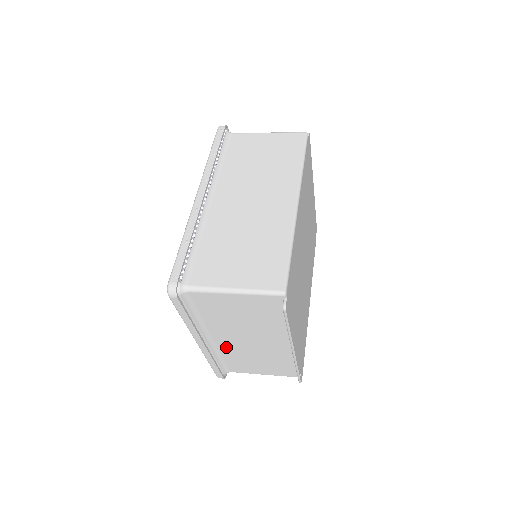
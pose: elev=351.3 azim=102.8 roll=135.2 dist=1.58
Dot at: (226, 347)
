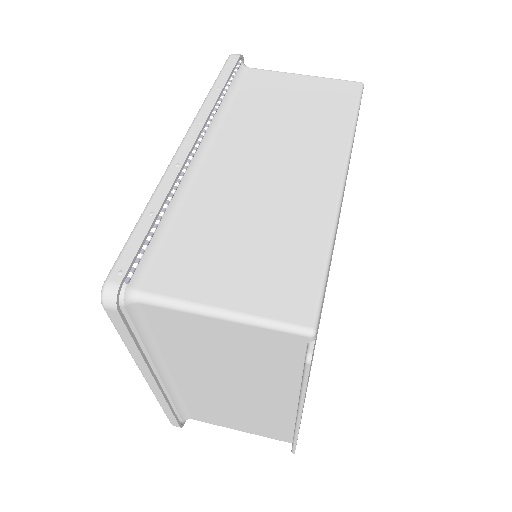
Dot at: (191, 390)
